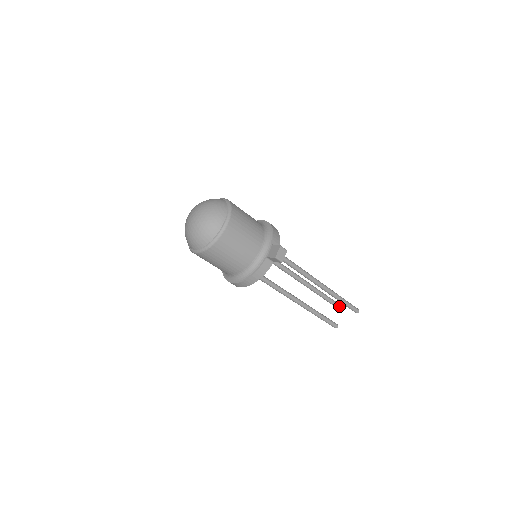
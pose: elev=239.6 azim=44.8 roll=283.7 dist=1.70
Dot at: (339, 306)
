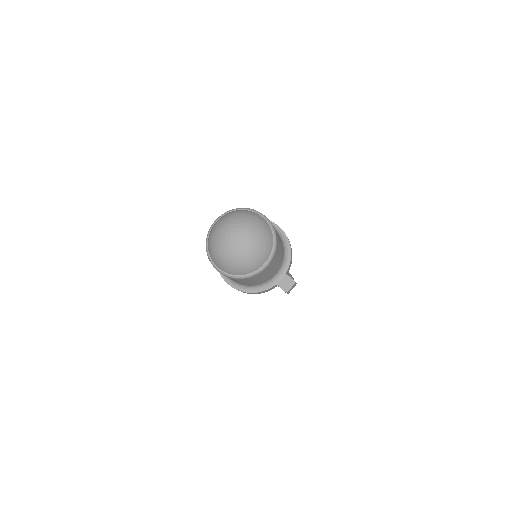
Dot at: occluded
